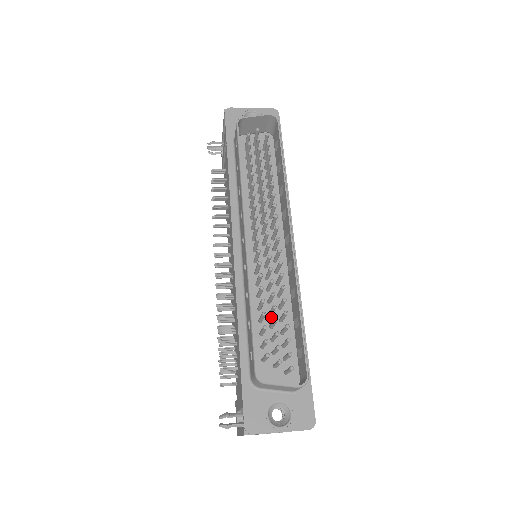
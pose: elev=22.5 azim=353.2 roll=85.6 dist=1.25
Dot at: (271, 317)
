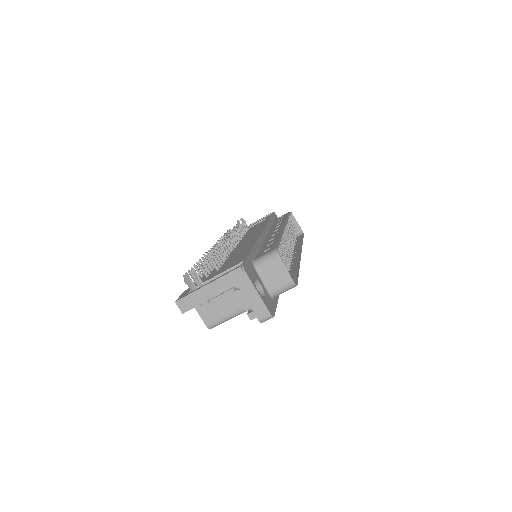
Dot at: occluded
